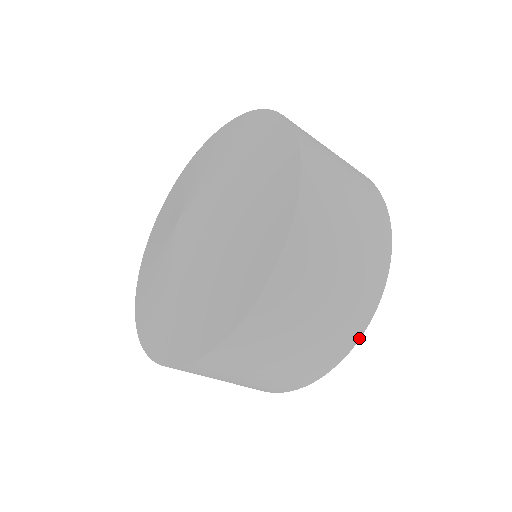
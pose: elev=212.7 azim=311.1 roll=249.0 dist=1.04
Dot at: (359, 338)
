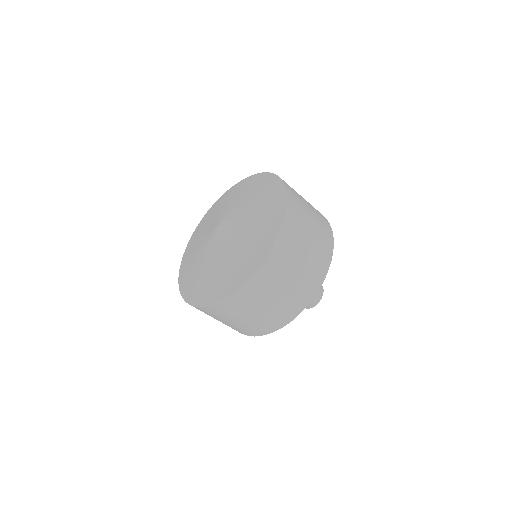
Dot at: (331, 259)
